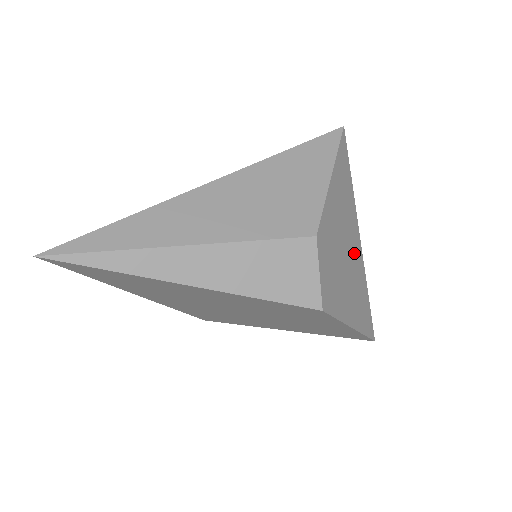
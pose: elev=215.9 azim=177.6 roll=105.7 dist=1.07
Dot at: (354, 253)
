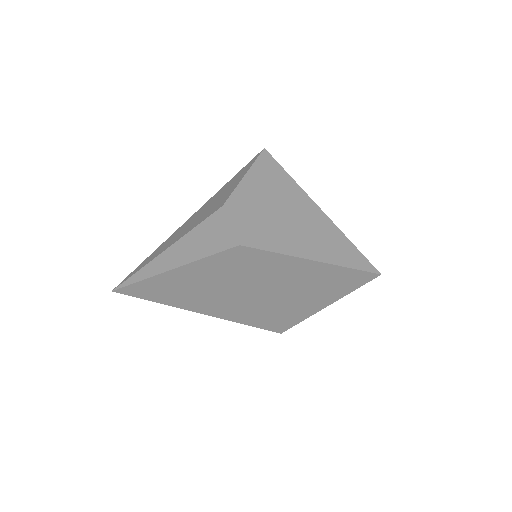
Dot at: (303, 212)
